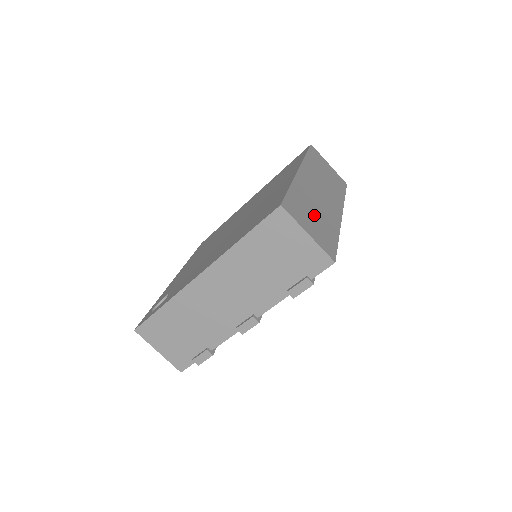
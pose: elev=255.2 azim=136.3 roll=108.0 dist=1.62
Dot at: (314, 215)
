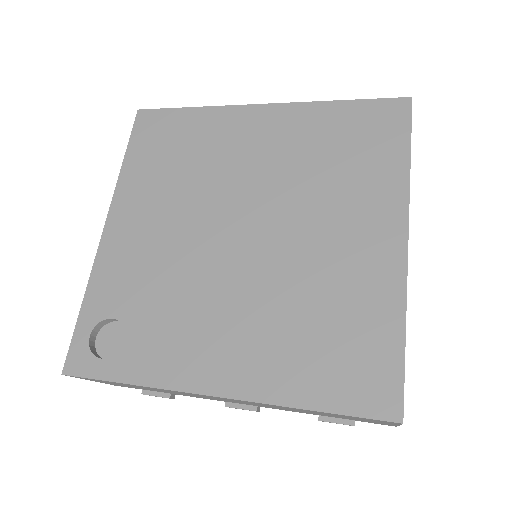
Dot at: occluded
